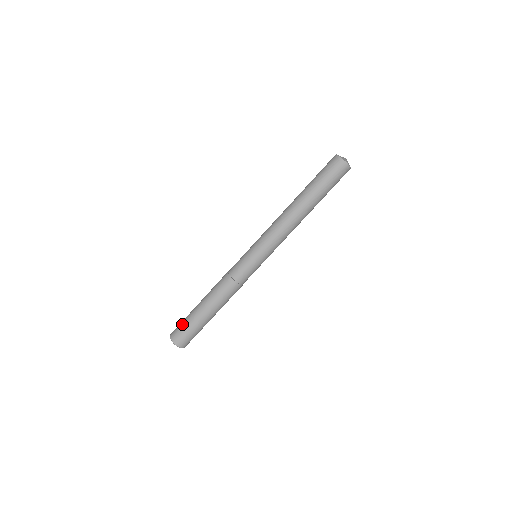
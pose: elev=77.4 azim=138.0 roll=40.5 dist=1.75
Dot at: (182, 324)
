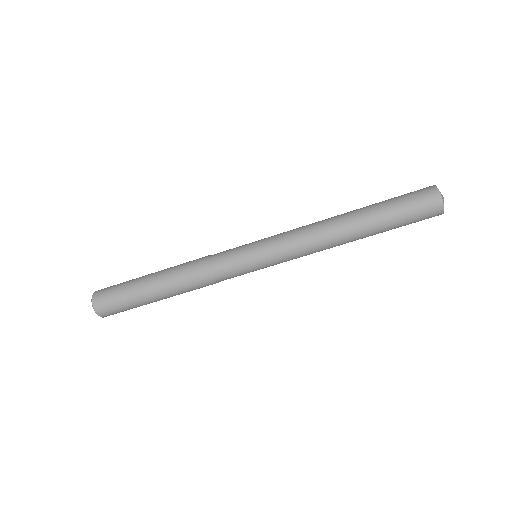
Dot at: (116, 288)
